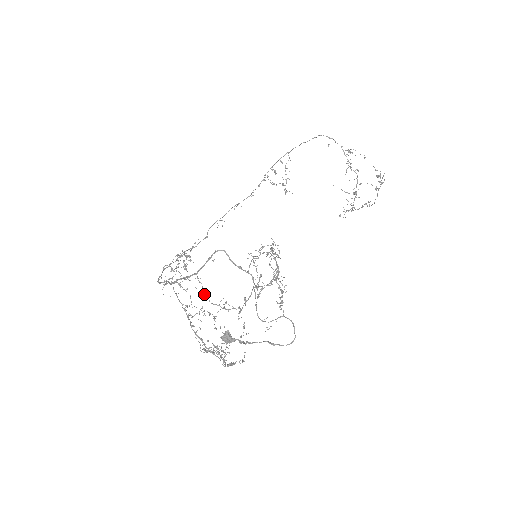
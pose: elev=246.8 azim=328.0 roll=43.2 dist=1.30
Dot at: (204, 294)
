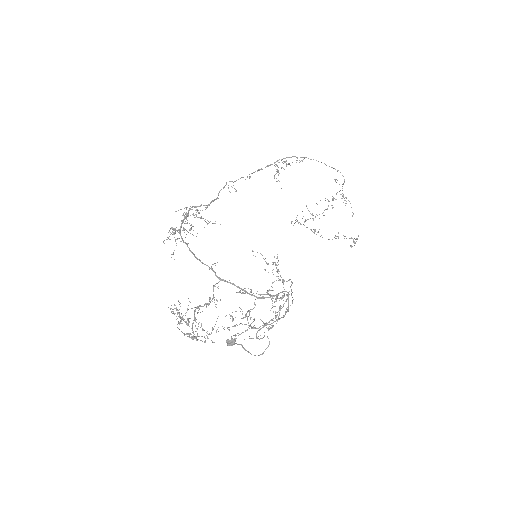
Dot at: (248, 311)
